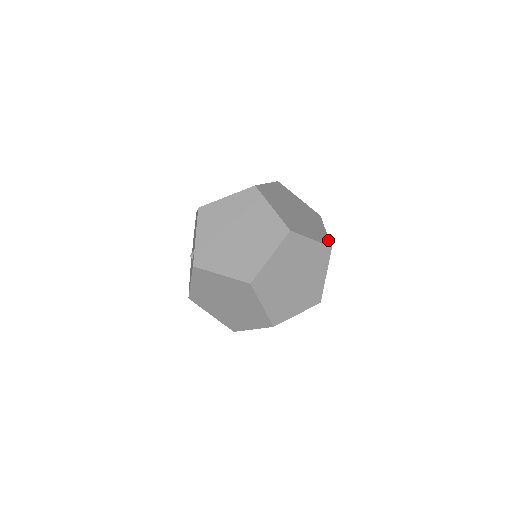
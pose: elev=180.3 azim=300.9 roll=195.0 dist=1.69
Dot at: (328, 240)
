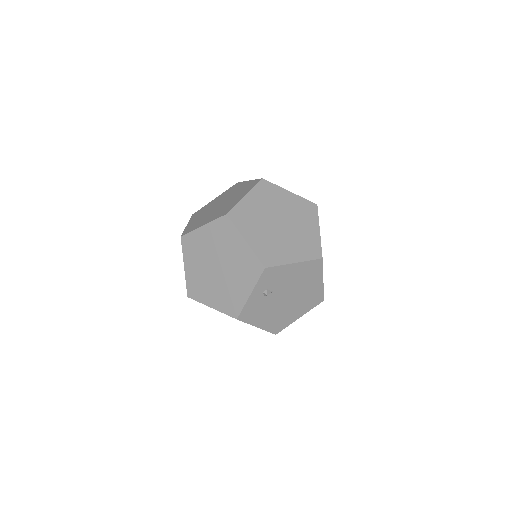
Dot at: occluded
